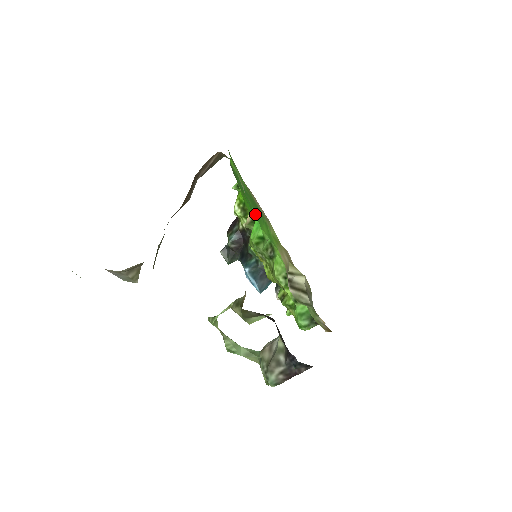
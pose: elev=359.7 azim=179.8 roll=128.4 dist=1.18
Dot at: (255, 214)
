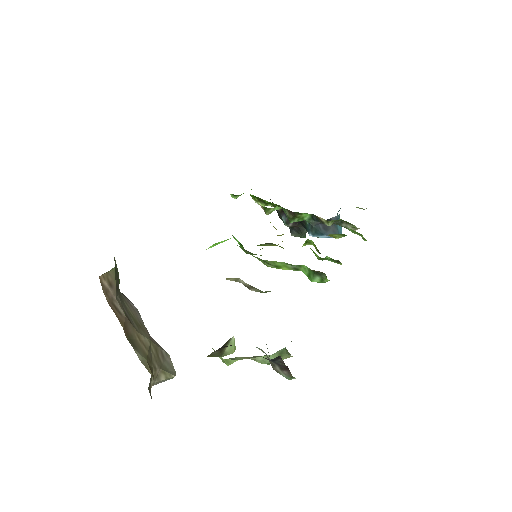
Dot at: occluded
